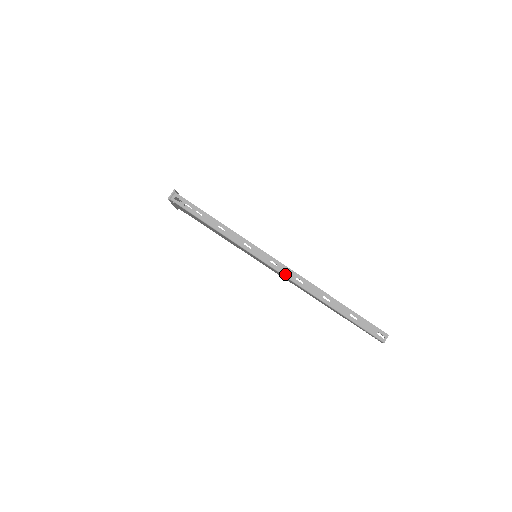
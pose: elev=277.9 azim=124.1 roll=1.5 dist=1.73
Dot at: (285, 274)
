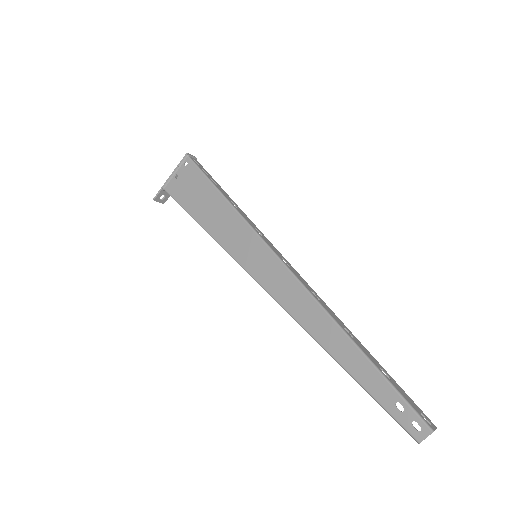
Dot at: (299, 278)
